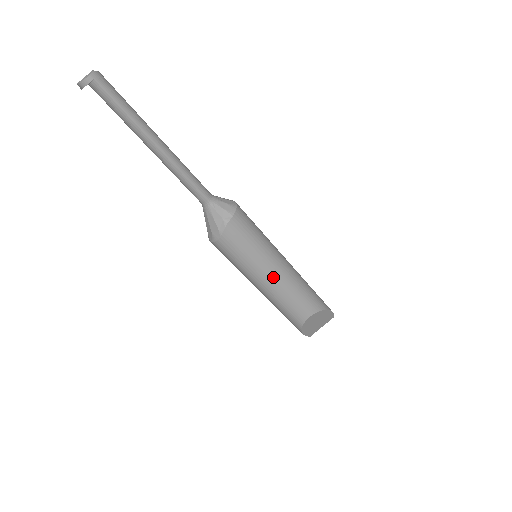
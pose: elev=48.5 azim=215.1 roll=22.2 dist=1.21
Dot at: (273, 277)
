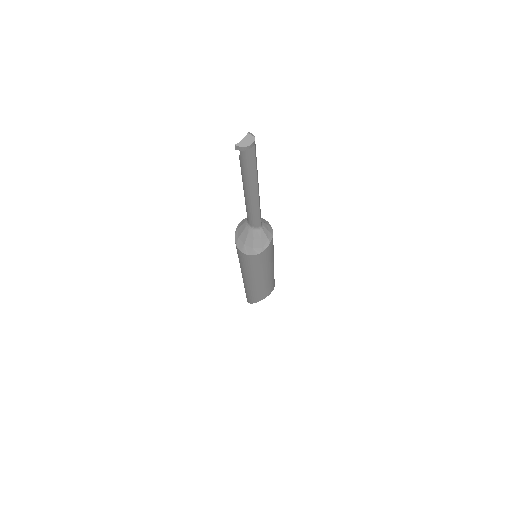
Dot at: (270, 272)
